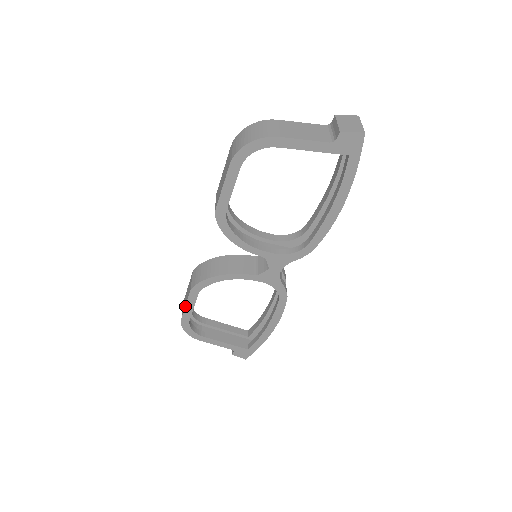
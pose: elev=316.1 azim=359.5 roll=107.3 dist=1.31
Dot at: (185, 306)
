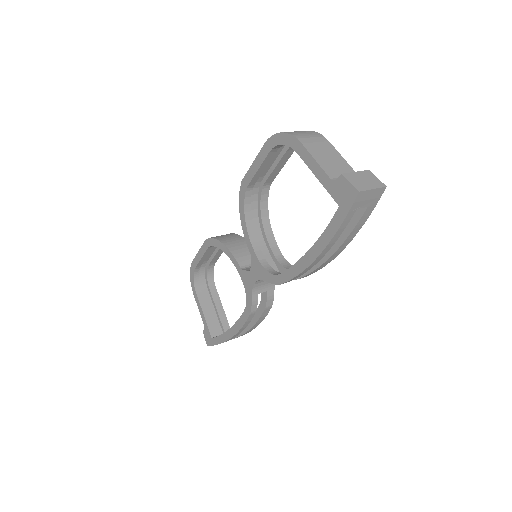
Dot at: (198, 251)
